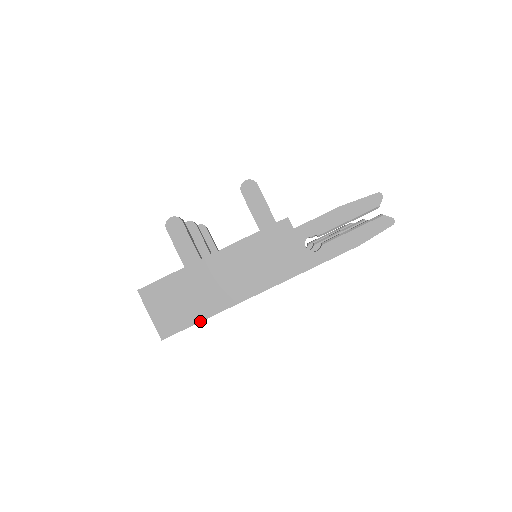
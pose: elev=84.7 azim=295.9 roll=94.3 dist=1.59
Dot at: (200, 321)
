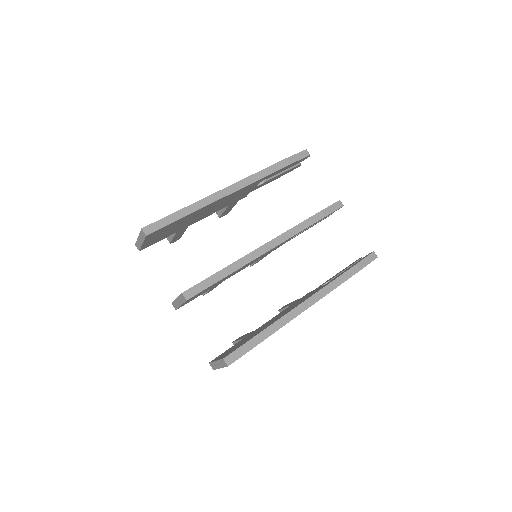
Dot at: (175, 212)
